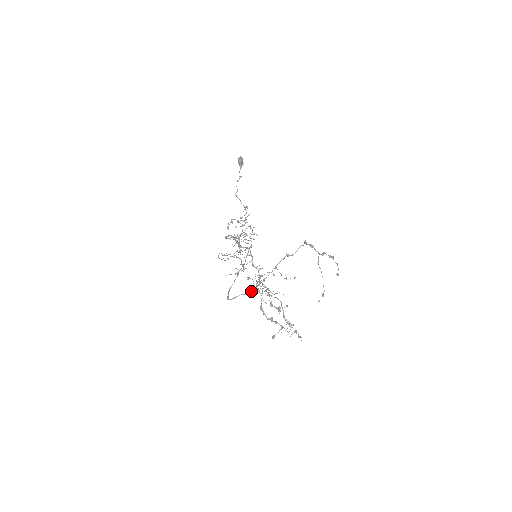
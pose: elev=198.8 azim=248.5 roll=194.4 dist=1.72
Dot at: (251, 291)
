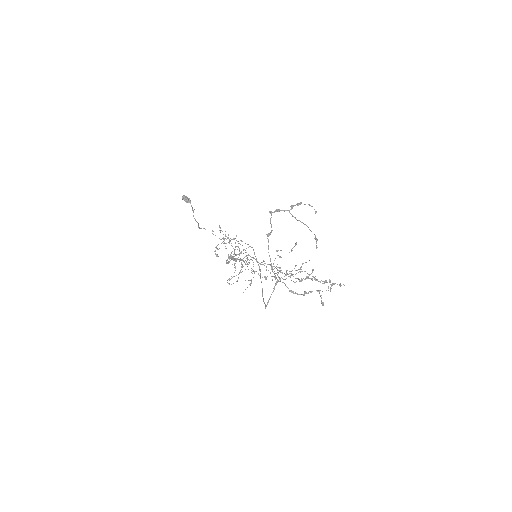
Dot at: occluded
